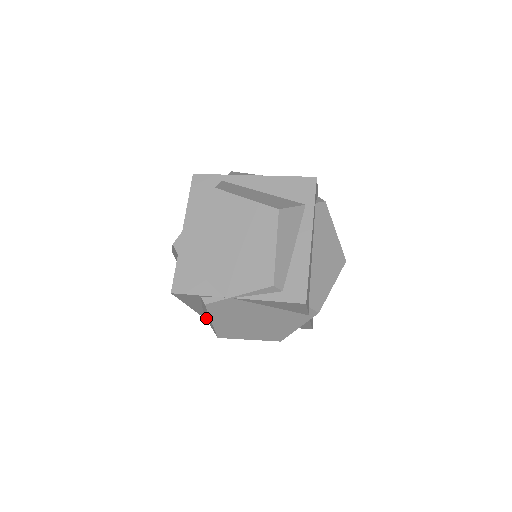
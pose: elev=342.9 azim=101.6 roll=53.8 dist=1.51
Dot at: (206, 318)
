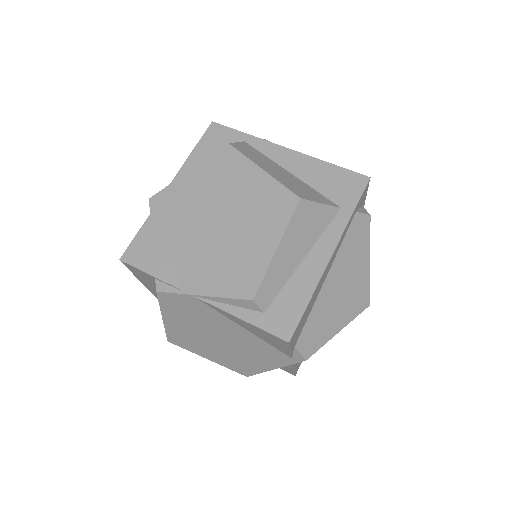
Dot at: occluded
